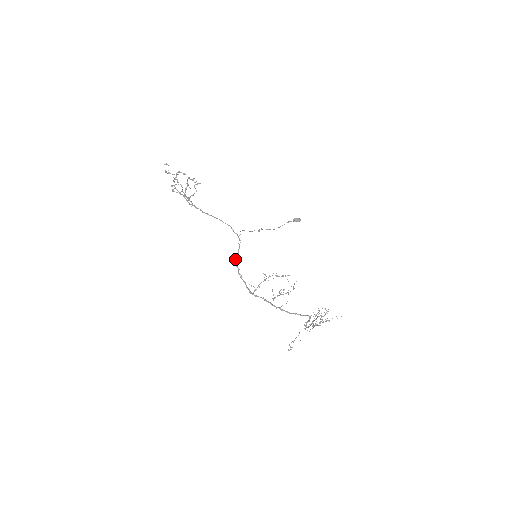
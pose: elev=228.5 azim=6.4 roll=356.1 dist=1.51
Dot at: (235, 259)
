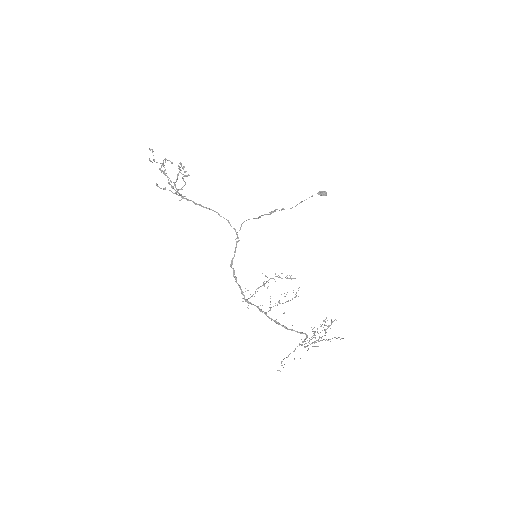
Dot at: occluded
